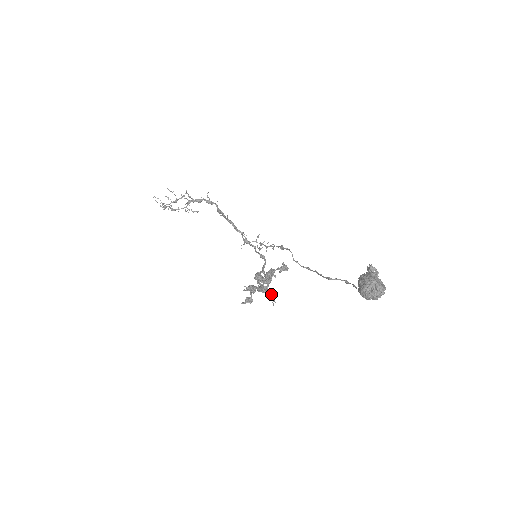
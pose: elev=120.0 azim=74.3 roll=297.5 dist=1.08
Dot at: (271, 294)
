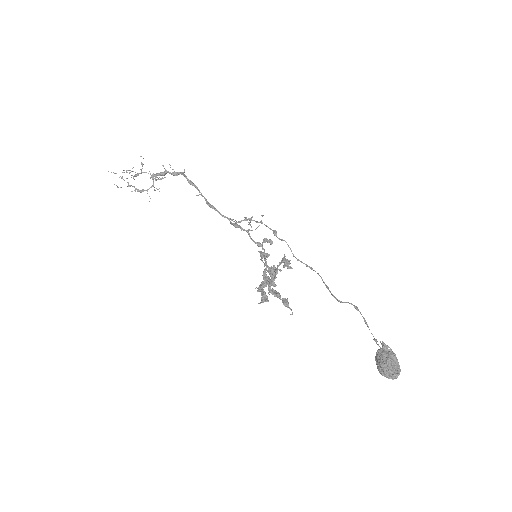
Dot at: (286, 303)
